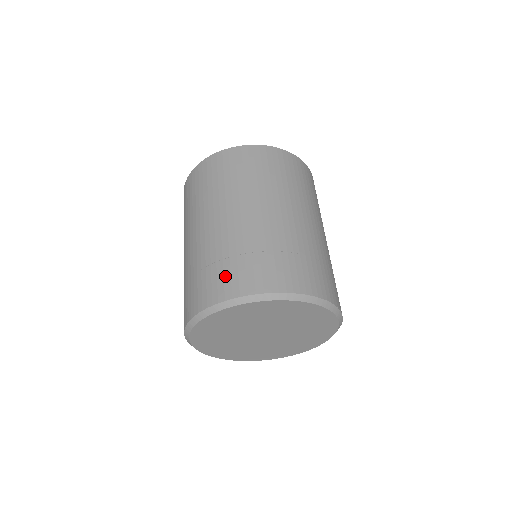
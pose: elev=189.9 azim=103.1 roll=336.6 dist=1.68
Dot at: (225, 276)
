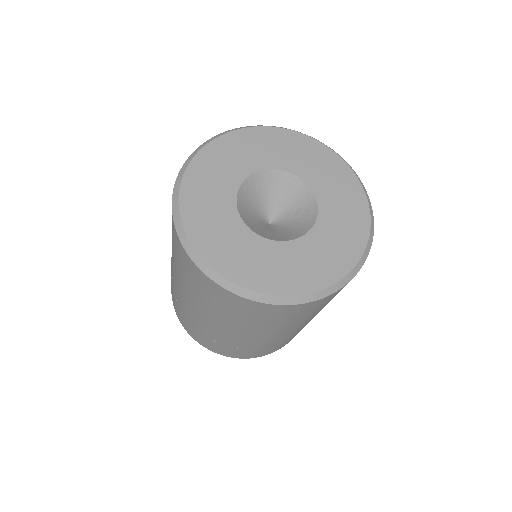
Dot at: (239, 354)
